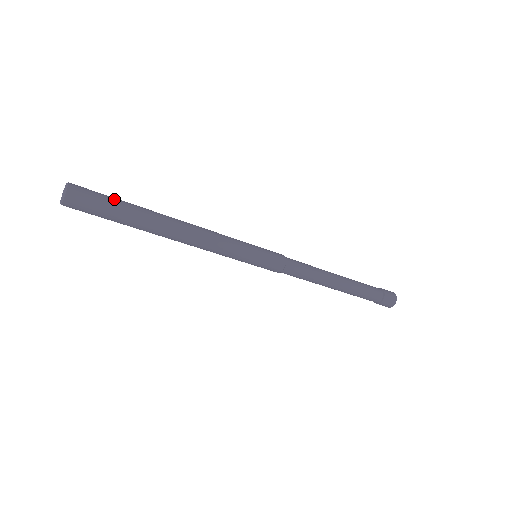
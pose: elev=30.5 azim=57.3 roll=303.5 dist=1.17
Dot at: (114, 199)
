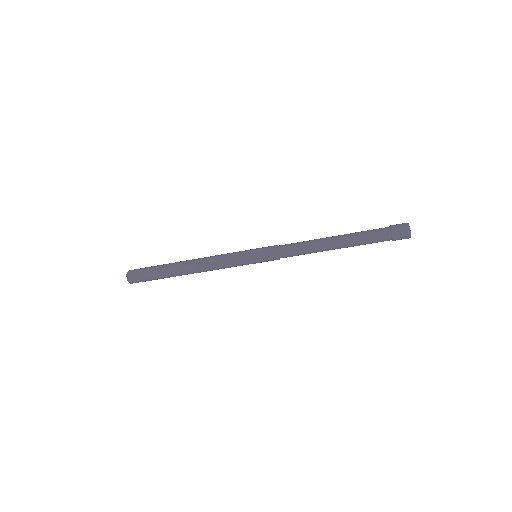
Dot at: (152, 266)
